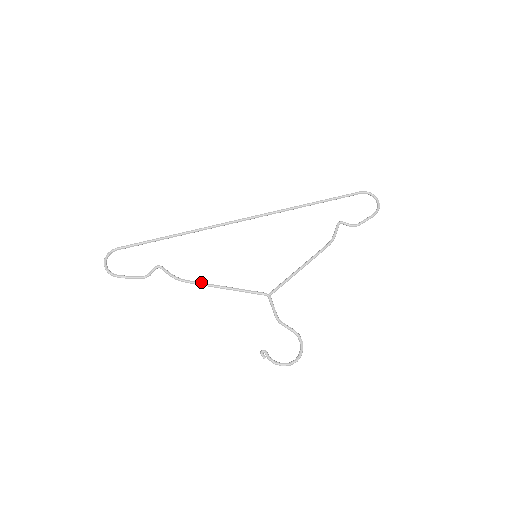
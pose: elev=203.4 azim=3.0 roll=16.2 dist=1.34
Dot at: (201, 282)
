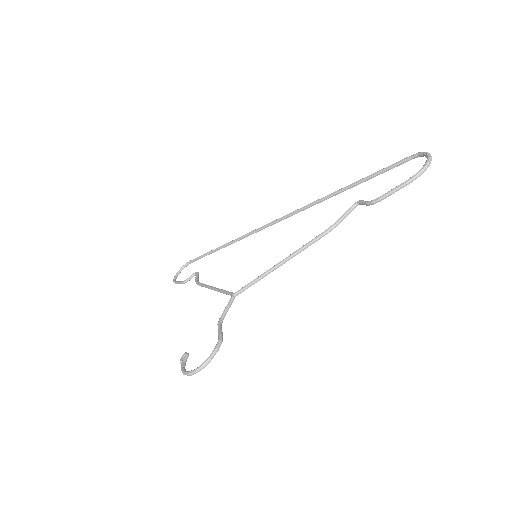
Dot at: (205, 284)
